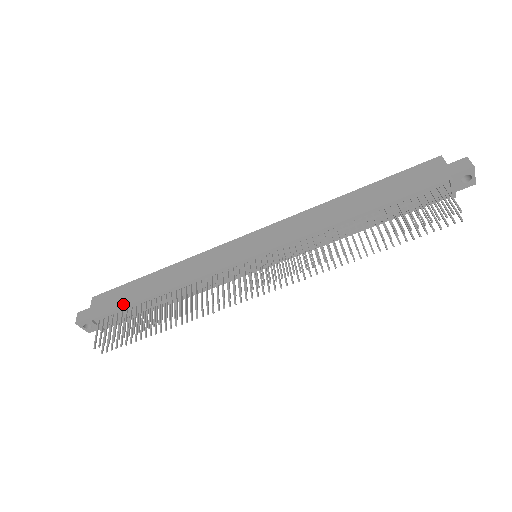
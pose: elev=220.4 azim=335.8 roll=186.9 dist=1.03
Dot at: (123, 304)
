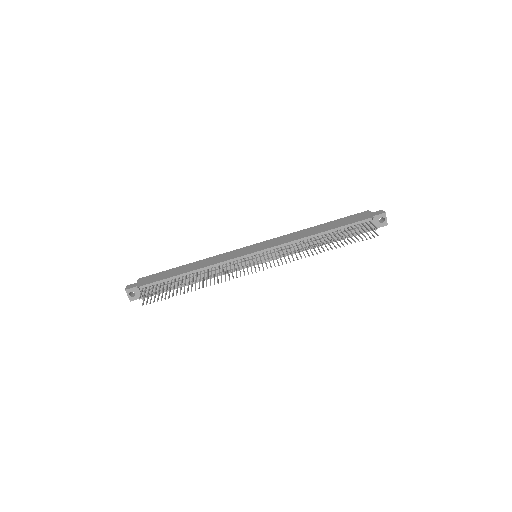
Dot at: (163, 278)
